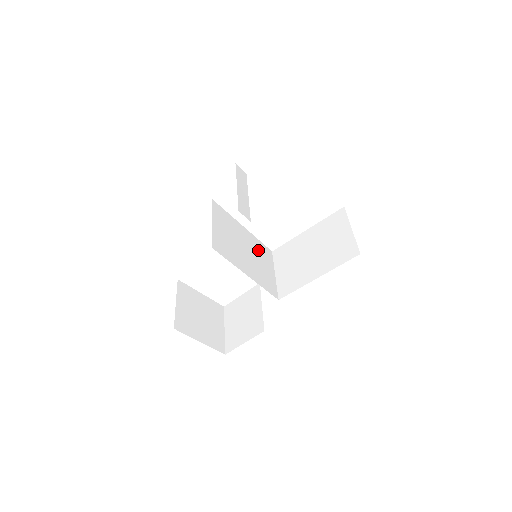
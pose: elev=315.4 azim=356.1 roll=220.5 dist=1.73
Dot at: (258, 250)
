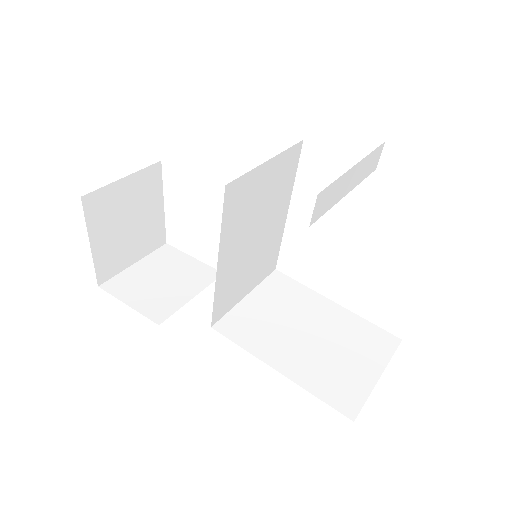
Dot at: (266, 252)
